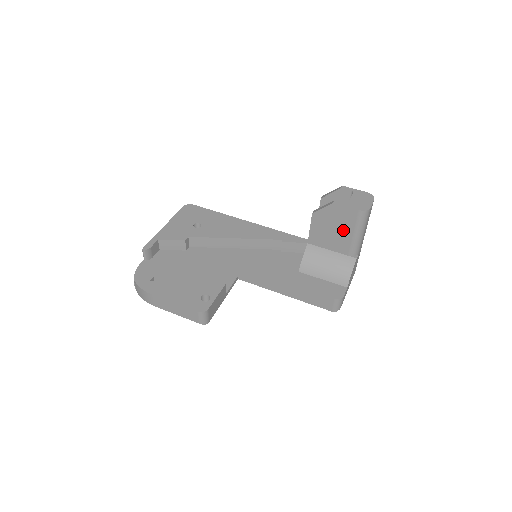
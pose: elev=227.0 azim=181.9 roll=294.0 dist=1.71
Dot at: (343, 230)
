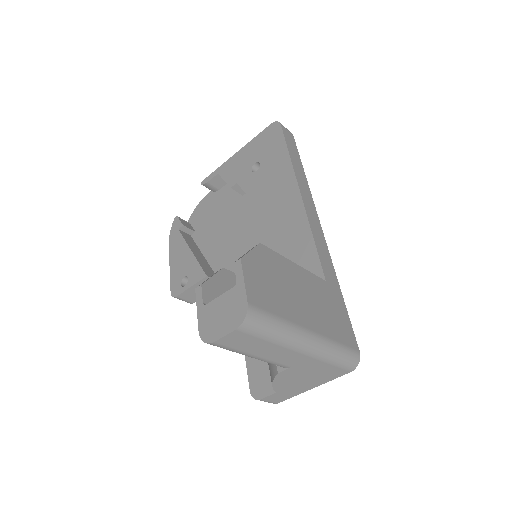
Dot at: occluded
